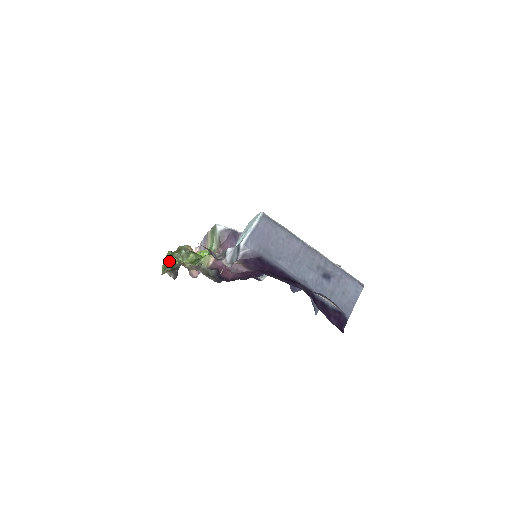
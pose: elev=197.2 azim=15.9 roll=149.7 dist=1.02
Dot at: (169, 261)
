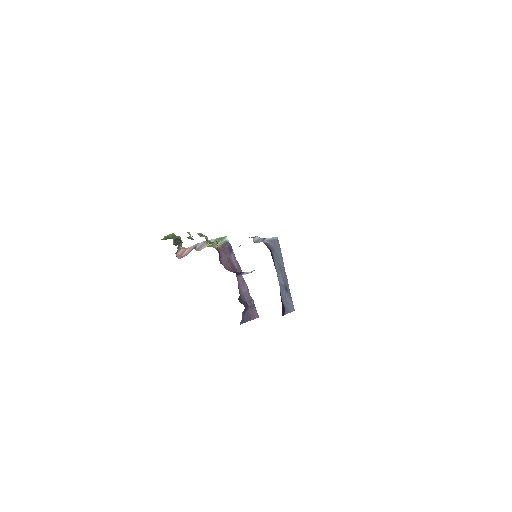
Dot at: occluded
